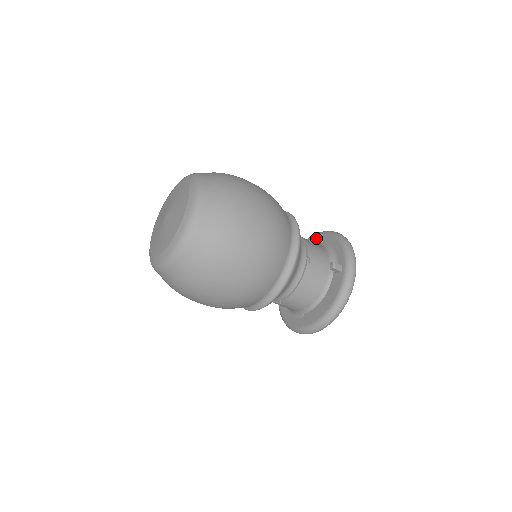
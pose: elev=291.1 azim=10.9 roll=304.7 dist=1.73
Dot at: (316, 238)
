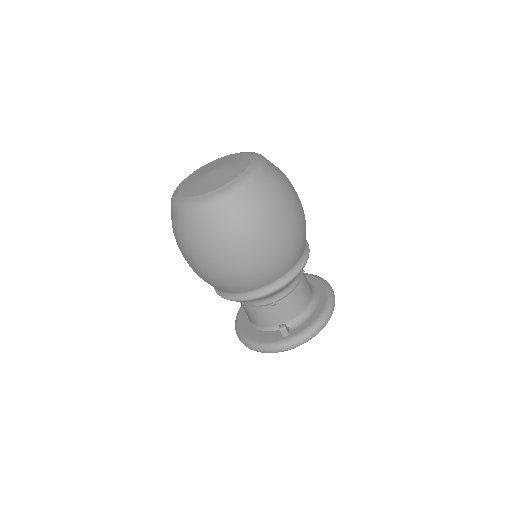
Dot at: (324, 292)
